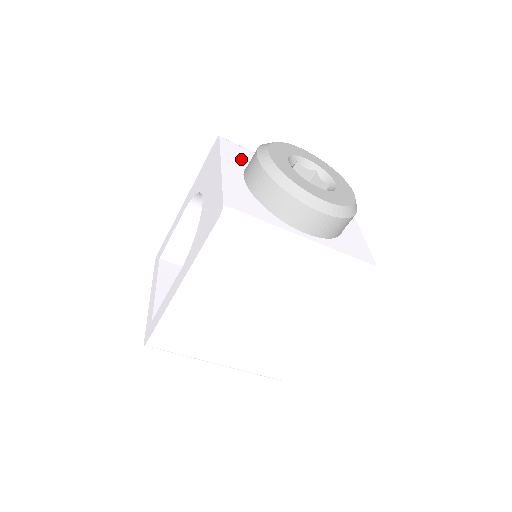
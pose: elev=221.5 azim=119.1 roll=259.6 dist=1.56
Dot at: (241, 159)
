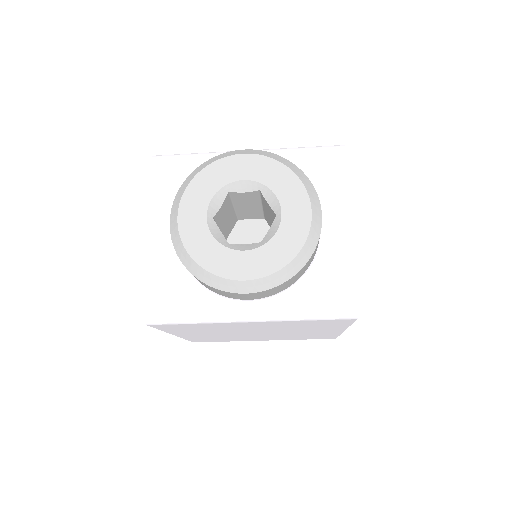
Dot at: occluded
